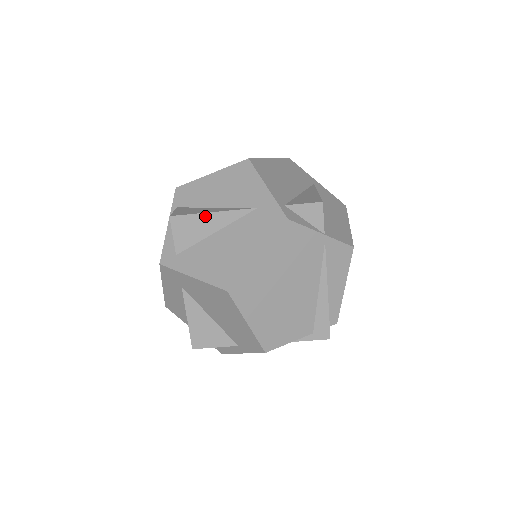
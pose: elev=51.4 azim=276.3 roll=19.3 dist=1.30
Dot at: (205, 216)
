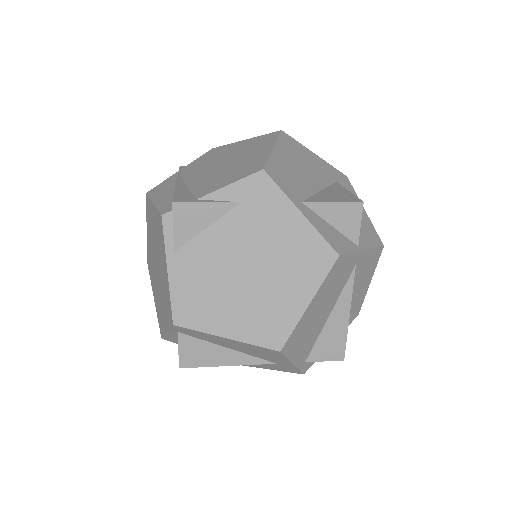
Dot at: (219, 364)
